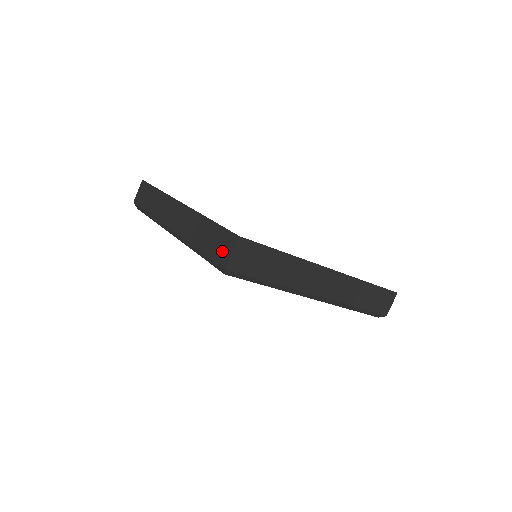
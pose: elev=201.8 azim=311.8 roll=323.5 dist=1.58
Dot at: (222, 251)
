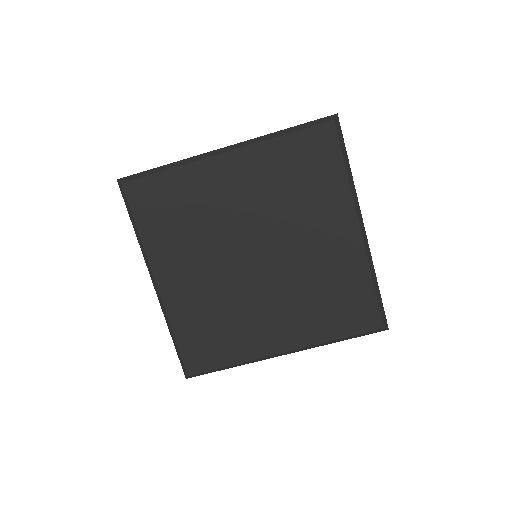
Dot at: occluded
